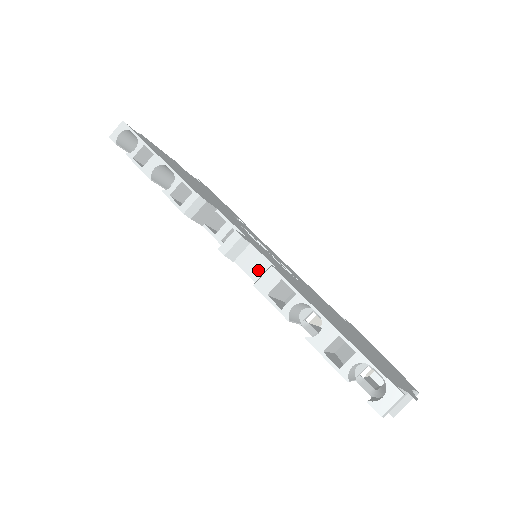
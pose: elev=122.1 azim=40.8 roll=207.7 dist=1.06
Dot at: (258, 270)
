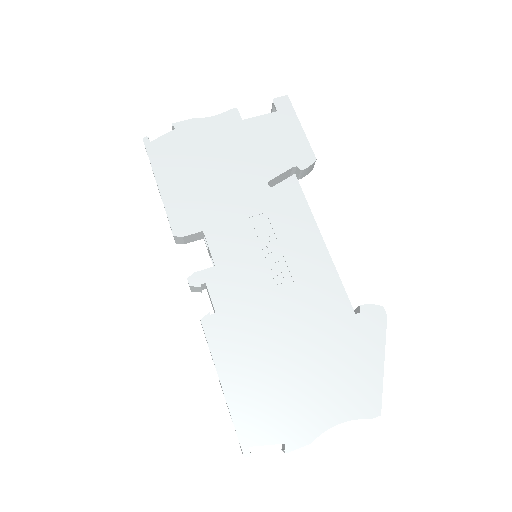
Dot at: (212, 306)
